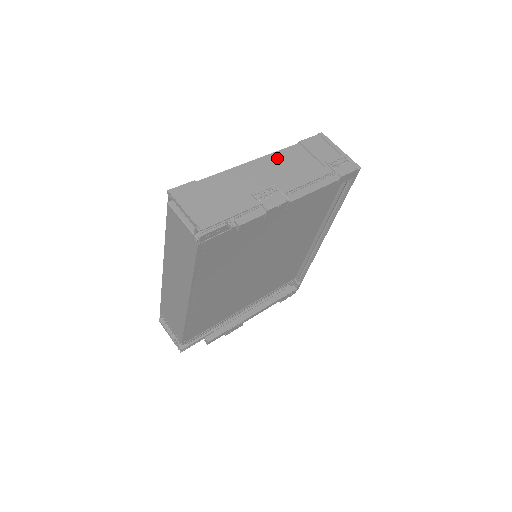
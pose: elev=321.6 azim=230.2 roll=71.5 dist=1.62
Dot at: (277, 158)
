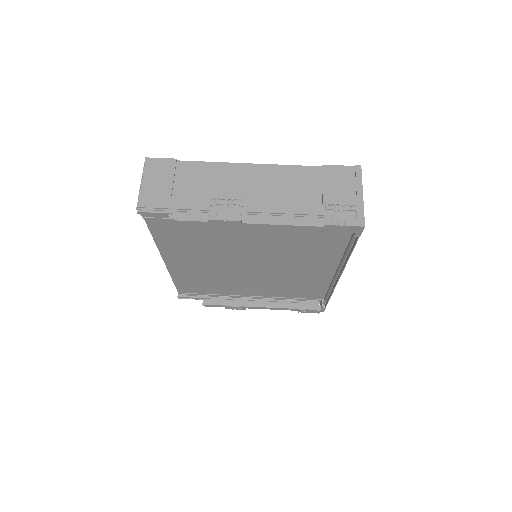
Dot at: (279, 172)
